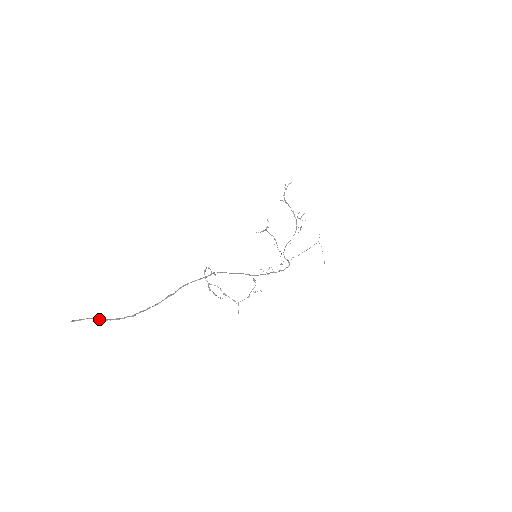
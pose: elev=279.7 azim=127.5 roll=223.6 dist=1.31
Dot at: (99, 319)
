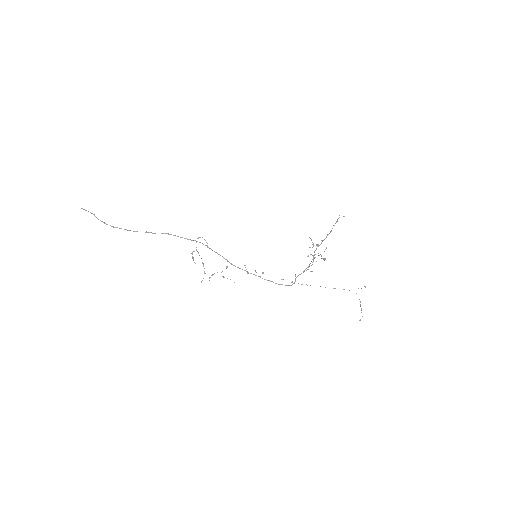
Dot at: occluded
